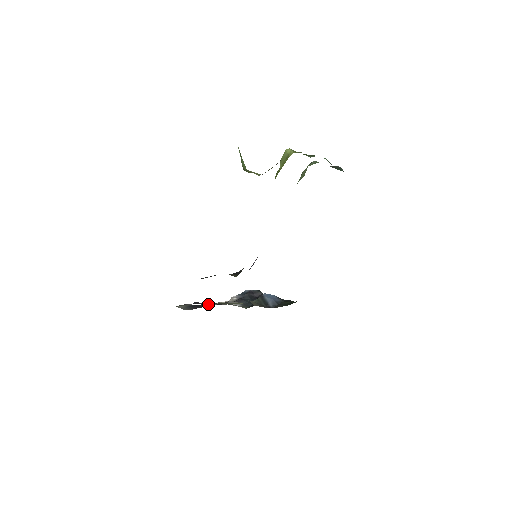
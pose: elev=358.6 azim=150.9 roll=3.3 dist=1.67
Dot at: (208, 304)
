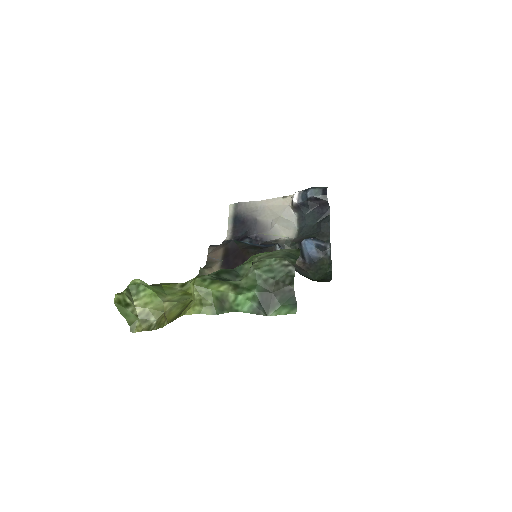
Dot at: (265, 202)
